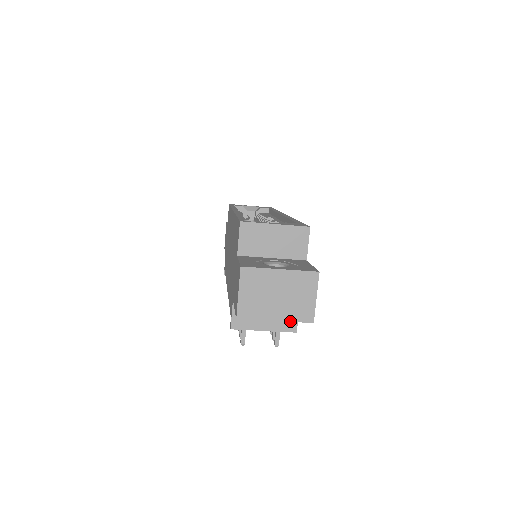
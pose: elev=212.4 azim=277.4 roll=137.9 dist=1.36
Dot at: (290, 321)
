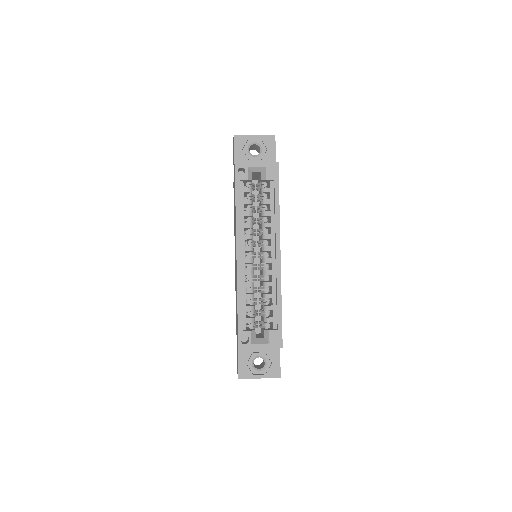
Dot at: occluded
